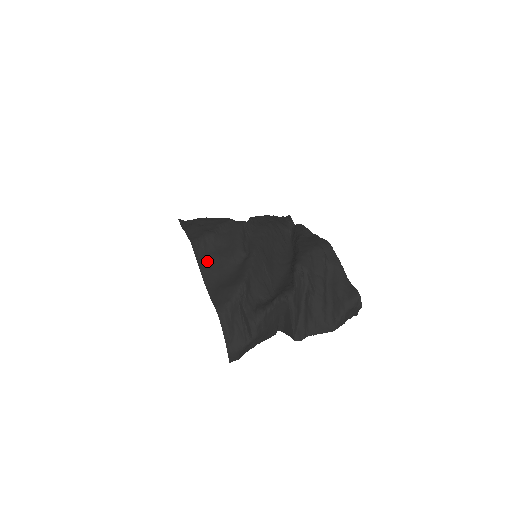
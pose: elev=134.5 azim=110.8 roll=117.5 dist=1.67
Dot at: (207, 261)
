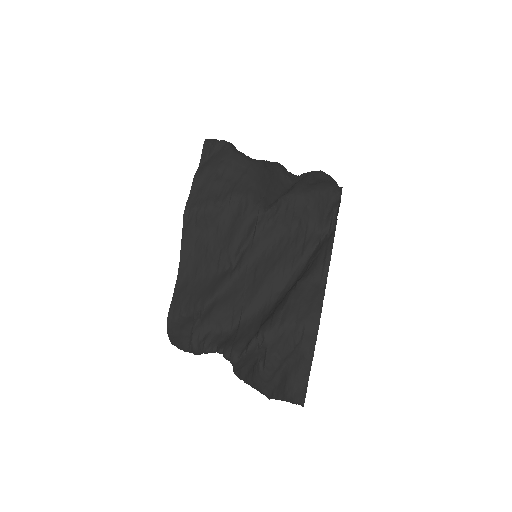
Dot at: (193, 242)
